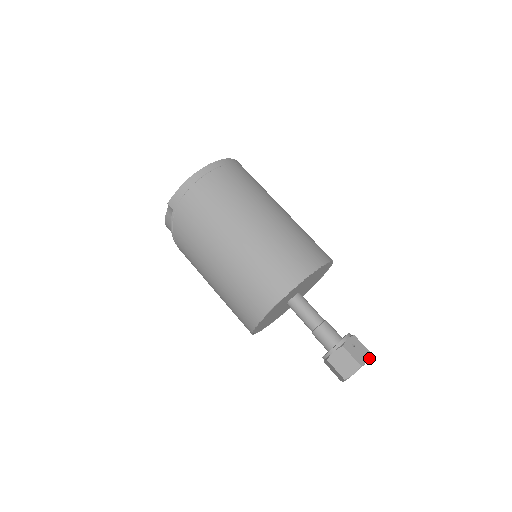
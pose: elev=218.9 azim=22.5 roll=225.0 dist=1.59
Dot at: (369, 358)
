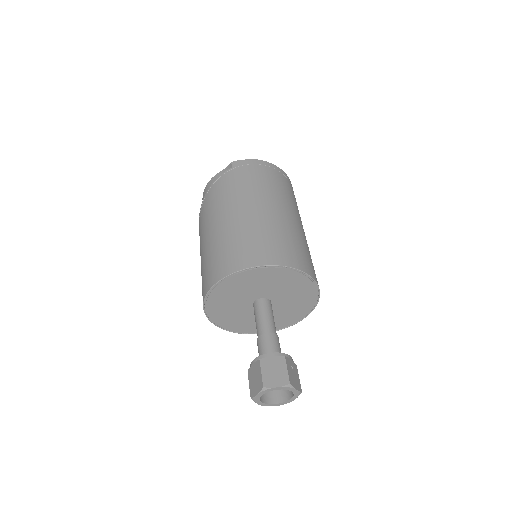
Dot at: (299, 390)
